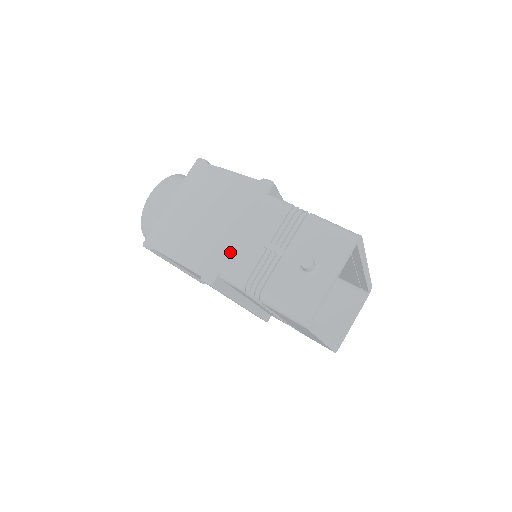
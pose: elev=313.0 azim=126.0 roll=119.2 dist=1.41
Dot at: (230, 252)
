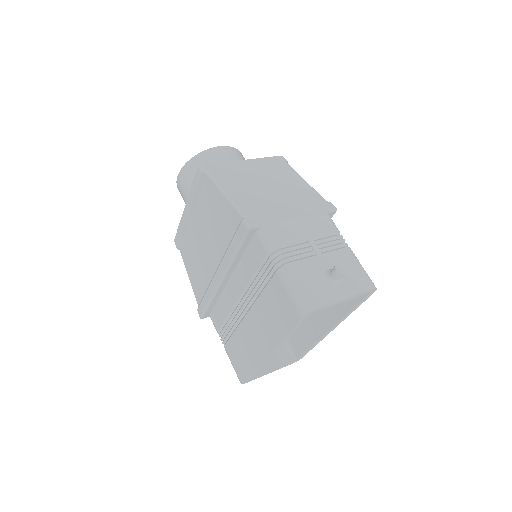
Dot at: (280, 221)
